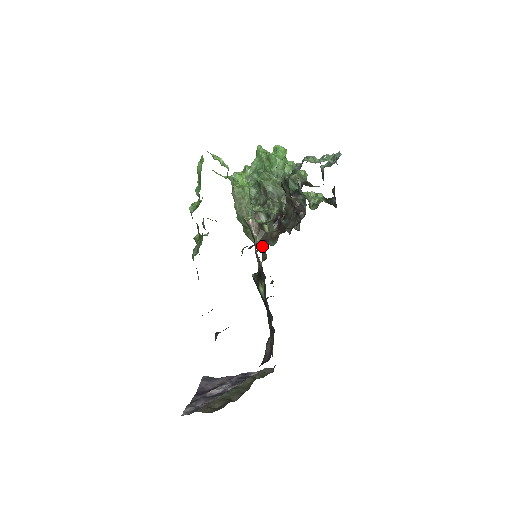
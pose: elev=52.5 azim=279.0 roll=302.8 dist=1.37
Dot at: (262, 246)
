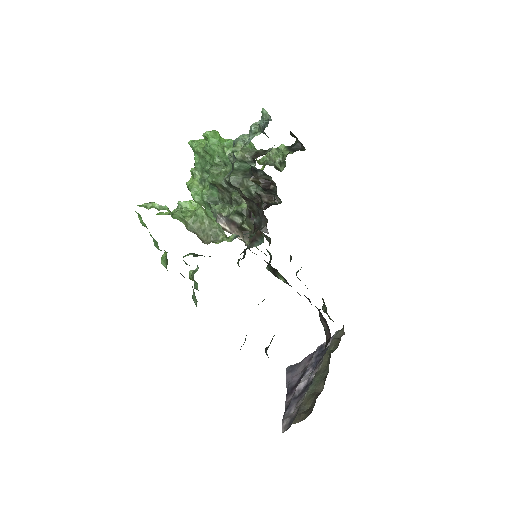
Dot at: occluded
